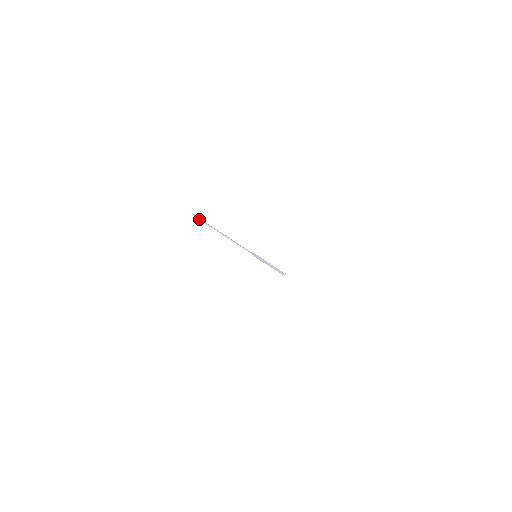
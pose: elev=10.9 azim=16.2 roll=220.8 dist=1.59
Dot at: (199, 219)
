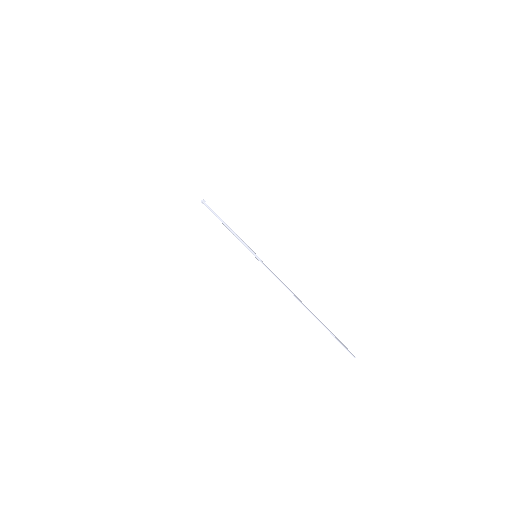
Dot at: (348, 350)
